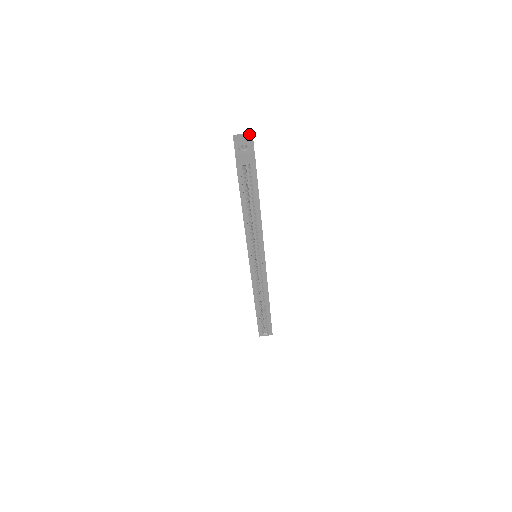
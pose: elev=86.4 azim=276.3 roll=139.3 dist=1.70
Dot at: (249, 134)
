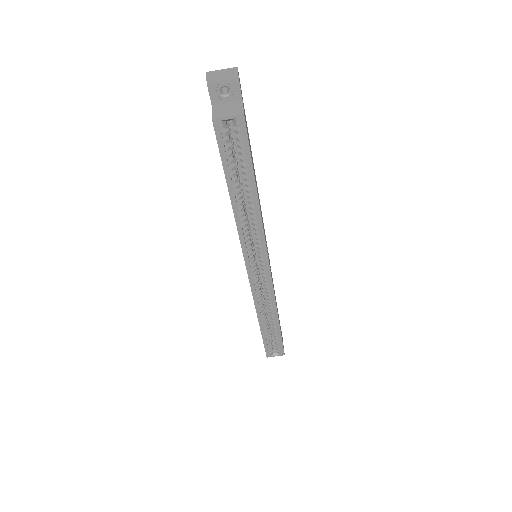
Dot at: (232, 69)
